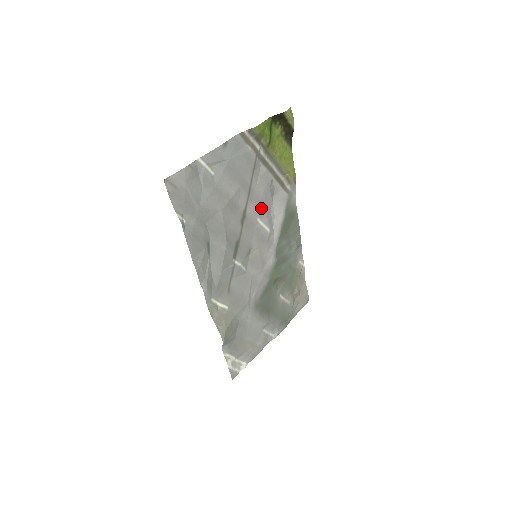
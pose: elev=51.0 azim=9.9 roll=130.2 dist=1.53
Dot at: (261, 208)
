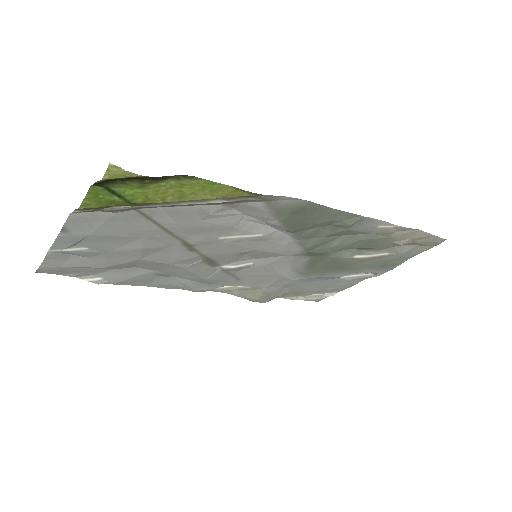
Dot at: (215, 230)
